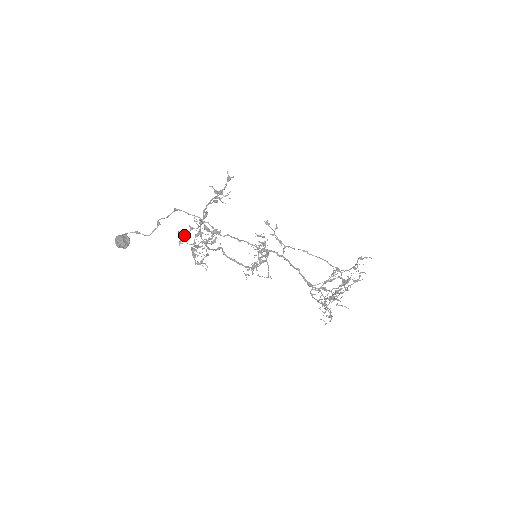
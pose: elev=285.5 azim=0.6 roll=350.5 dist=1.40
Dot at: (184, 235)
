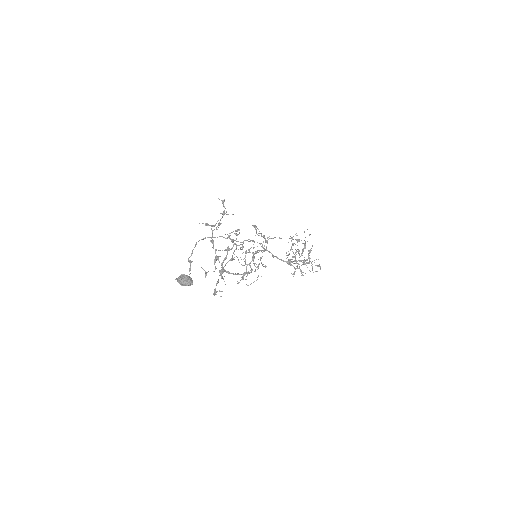
Dot at: occluded
